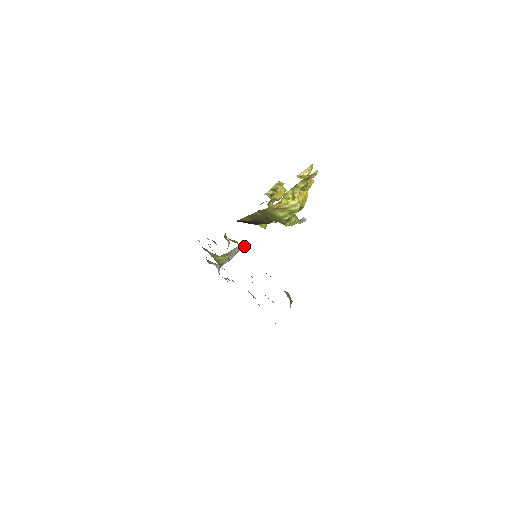
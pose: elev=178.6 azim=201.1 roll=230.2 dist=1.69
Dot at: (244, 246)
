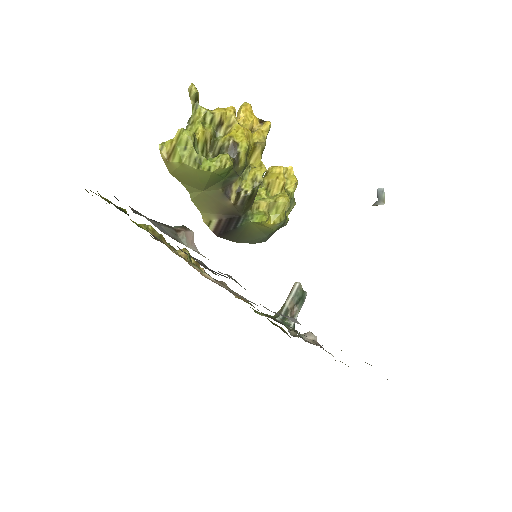
Dot at: (148, 226)
